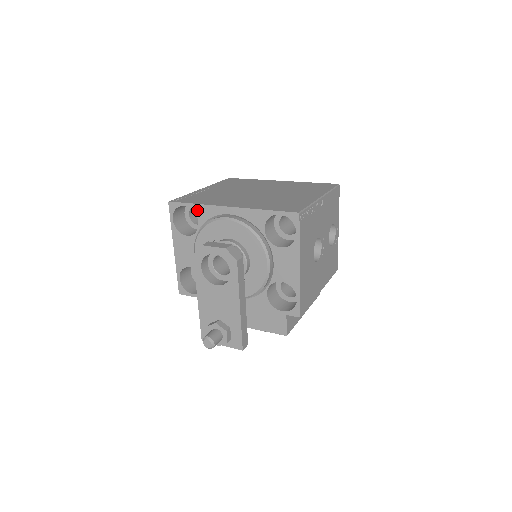
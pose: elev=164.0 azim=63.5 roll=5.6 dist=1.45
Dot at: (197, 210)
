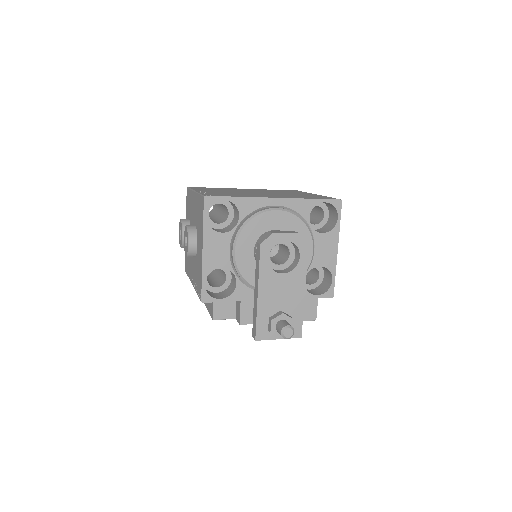
Dot at: (239, 203)
